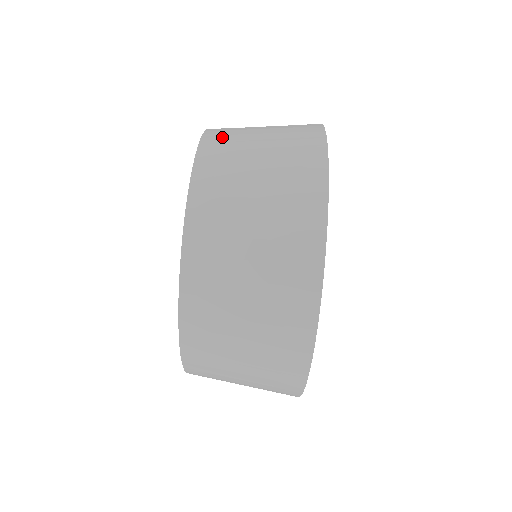
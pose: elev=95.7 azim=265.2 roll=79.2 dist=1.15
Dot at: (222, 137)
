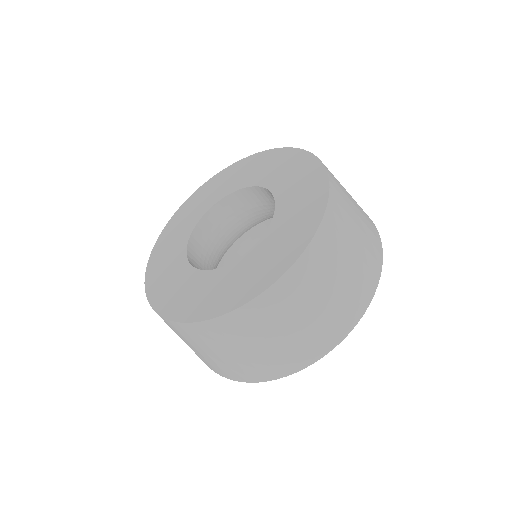
Dot at: (309, 272)
